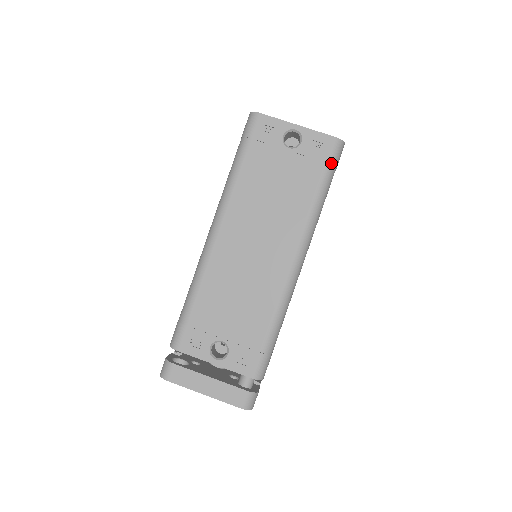
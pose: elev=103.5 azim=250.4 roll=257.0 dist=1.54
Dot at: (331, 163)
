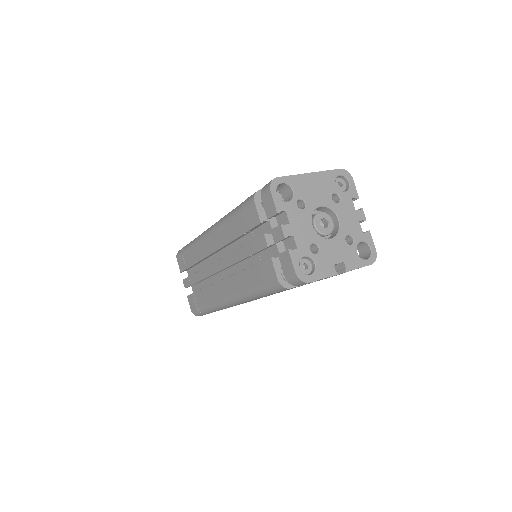
Dot at: occluded
